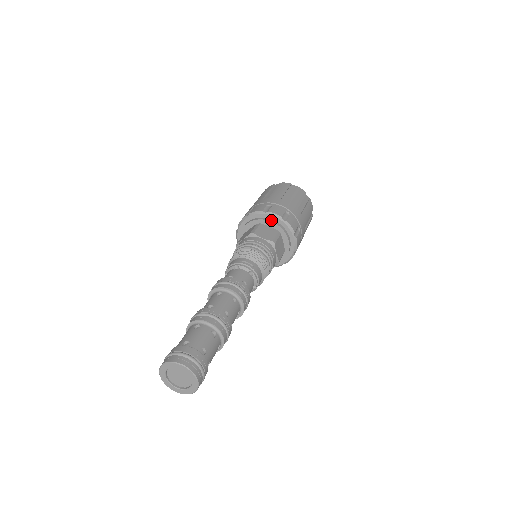
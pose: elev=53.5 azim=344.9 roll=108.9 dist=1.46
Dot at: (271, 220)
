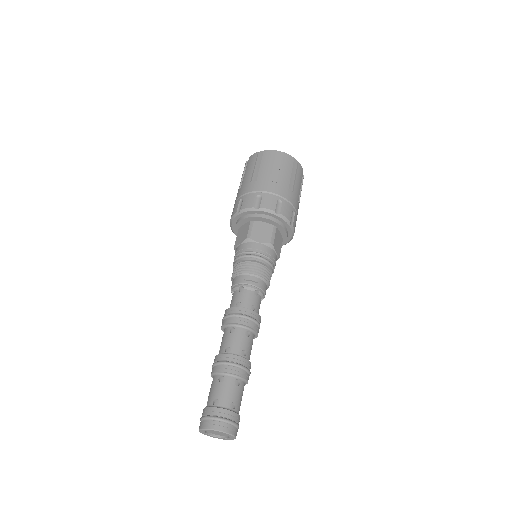
Dot at: (264, 216)
